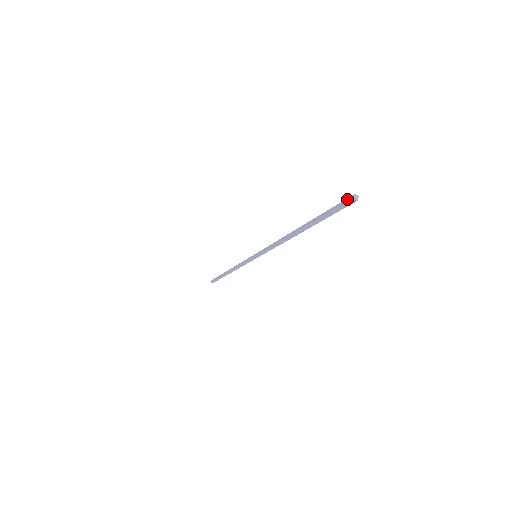
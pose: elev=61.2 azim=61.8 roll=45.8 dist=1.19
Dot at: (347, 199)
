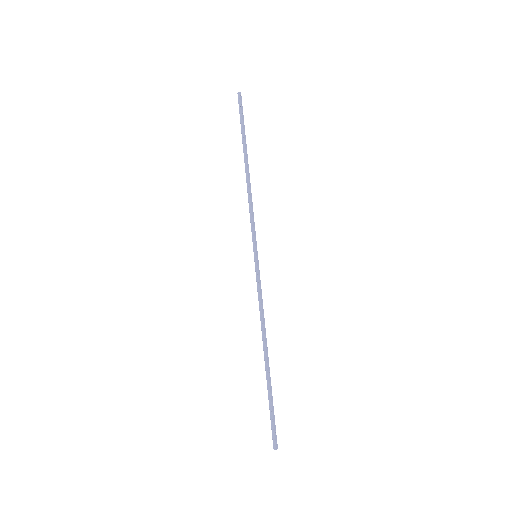
Dot at: (274, 440)
